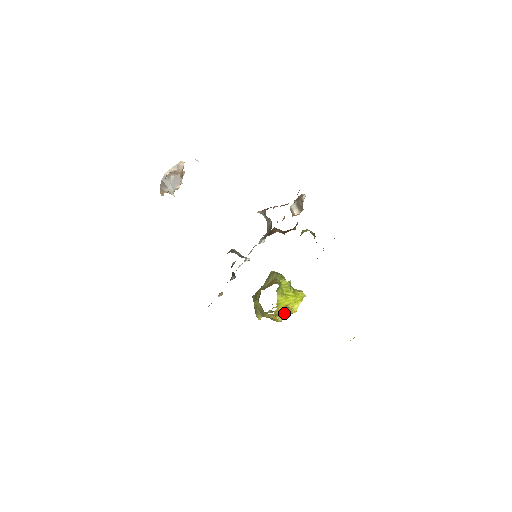
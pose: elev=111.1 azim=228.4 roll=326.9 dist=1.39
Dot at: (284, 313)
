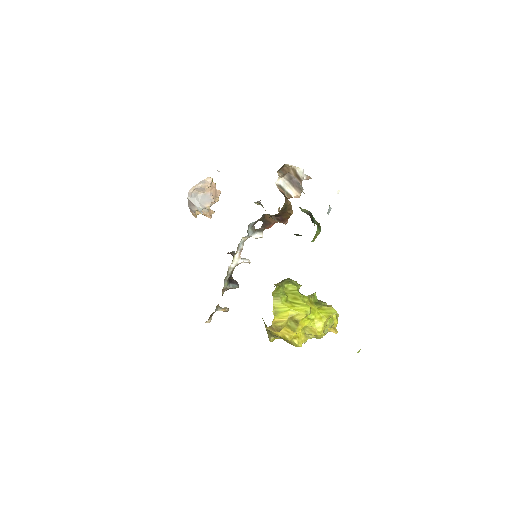
Dot at: (295, 330)
